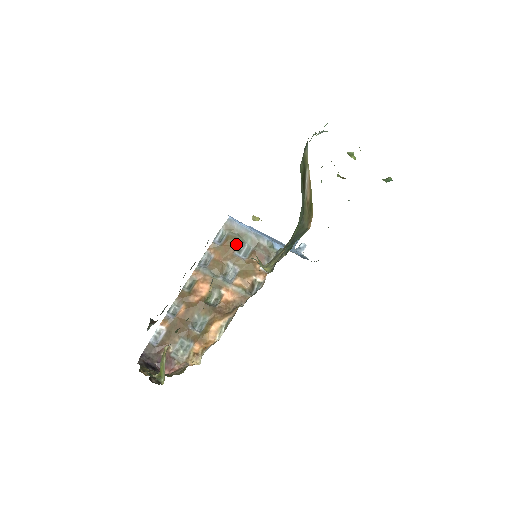
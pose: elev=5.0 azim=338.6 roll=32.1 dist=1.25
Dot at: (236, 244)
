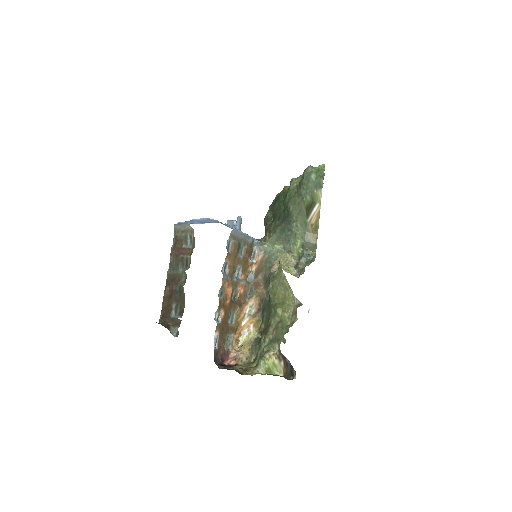
Dot at: (238, 248)
